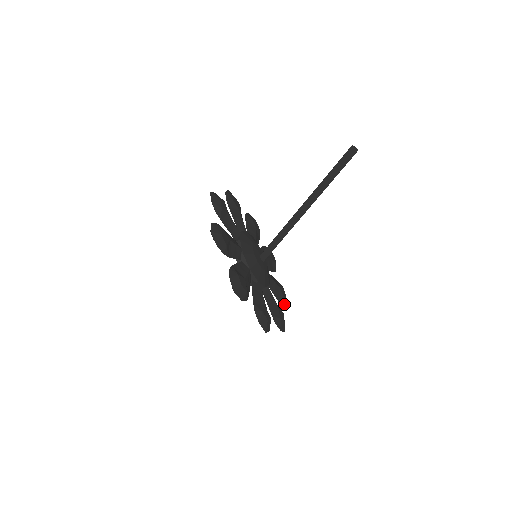
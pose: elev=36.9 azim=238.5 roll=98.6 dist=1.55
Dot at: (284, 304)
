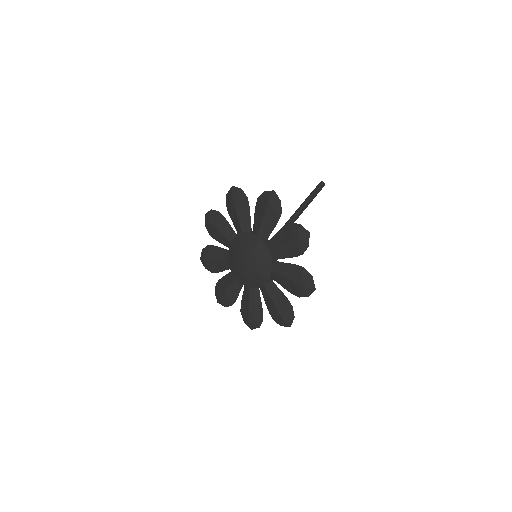
Dot at: (260, 322)
